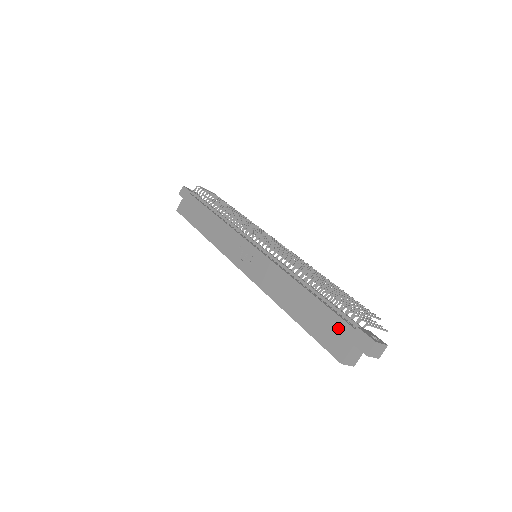
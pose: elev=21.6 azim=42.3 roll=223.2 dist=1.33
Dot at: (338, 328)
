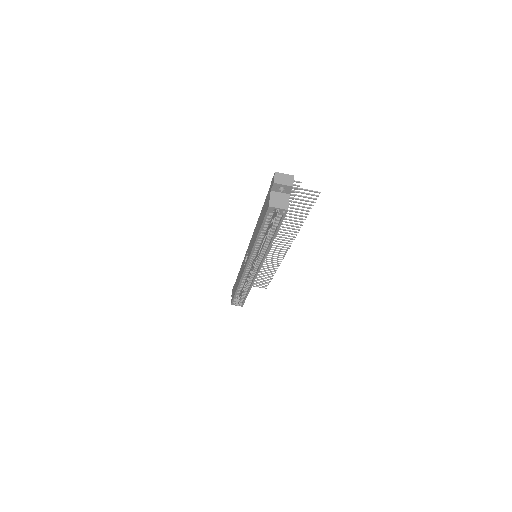
Dot at: (267, 199)
